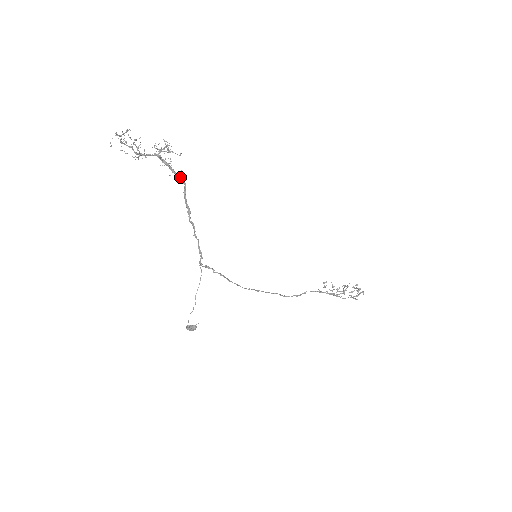
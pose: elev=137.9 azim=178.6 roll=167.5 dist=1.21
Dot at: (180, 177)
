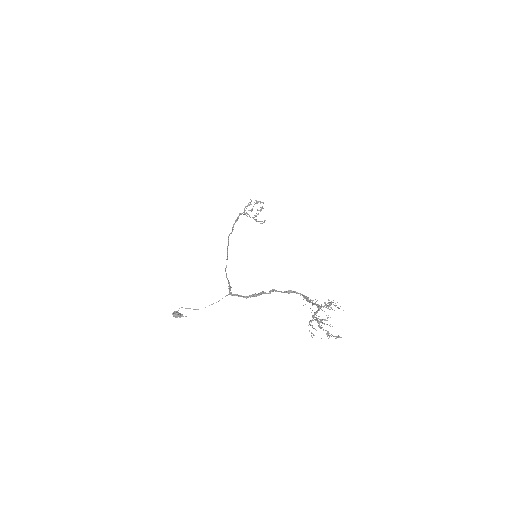
Dot at: (306, 298)
